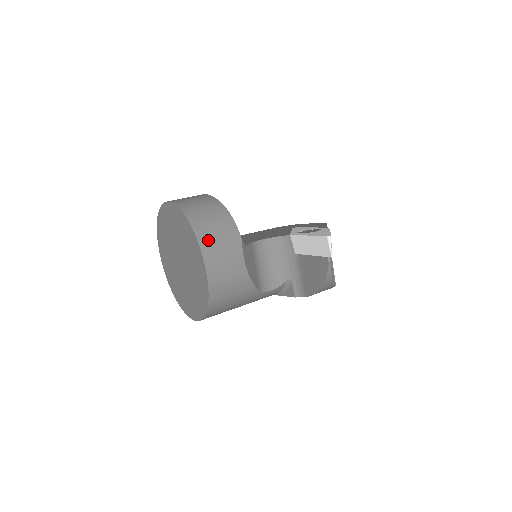
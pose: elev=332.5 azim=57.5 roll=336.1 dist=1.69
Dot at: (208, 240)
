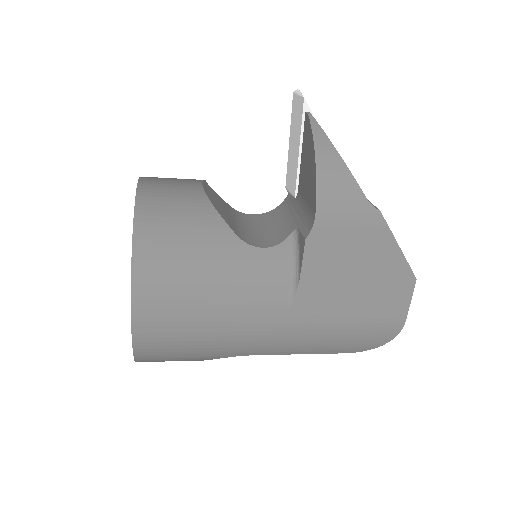
Dot at: occluded
